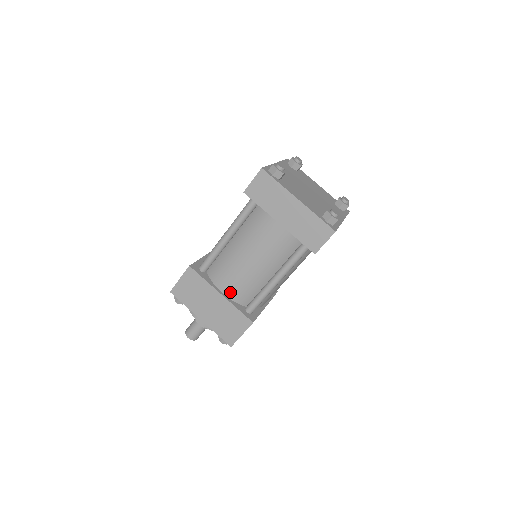
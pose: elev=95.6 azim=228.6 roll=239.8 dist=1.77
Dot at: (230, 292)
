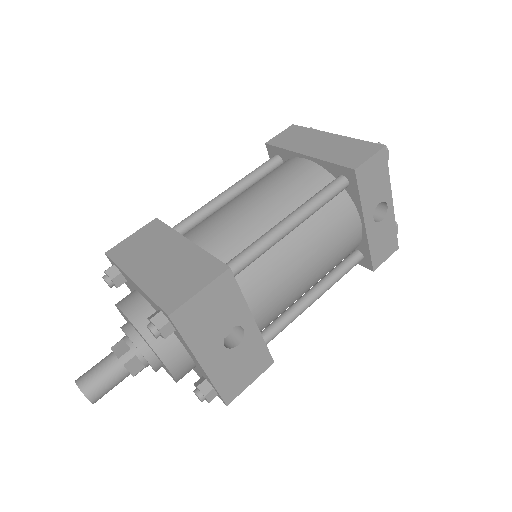
Dot at: (205, 240)
